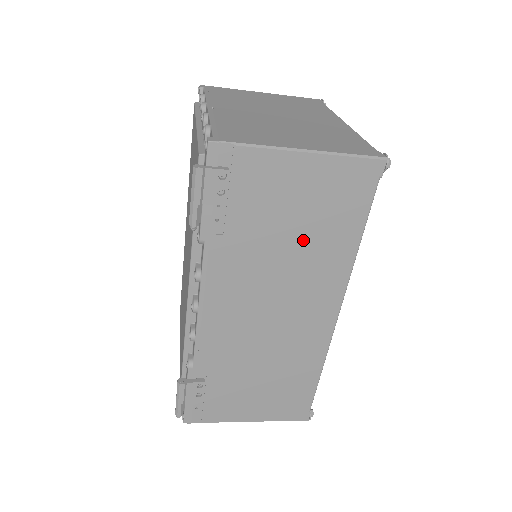
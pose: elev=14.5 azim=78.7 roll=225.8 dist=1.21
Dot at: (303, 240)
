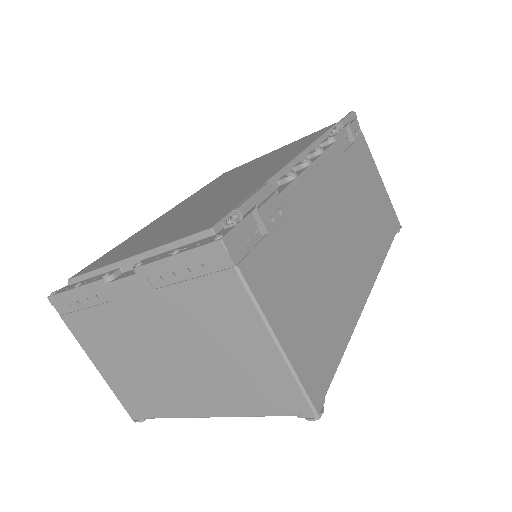
Dot at: (369, 212)
